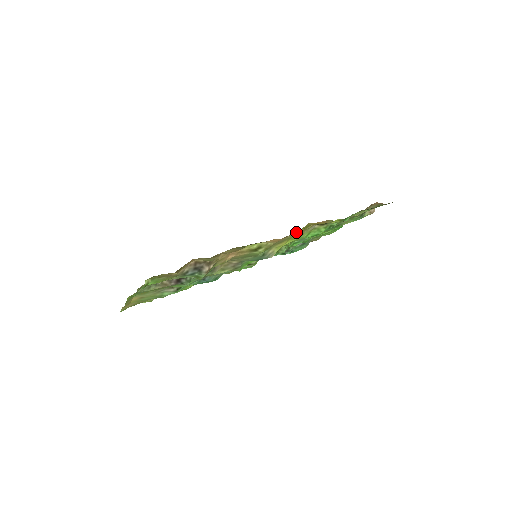
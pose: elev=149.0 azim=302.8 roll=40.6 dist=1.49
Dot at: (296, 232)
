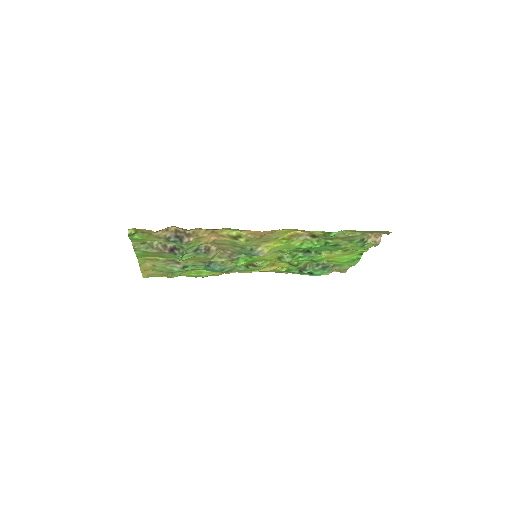
Dot at: (276, 232)
